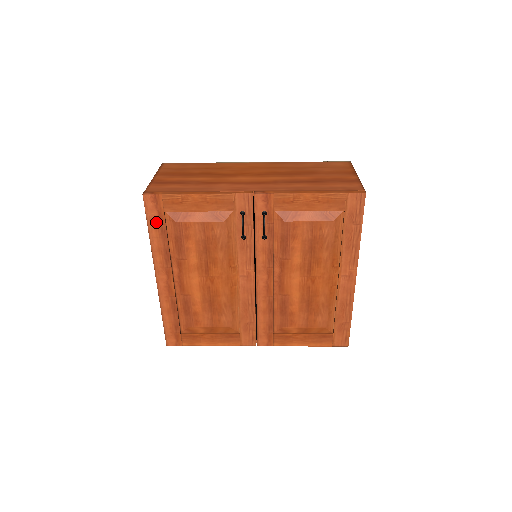
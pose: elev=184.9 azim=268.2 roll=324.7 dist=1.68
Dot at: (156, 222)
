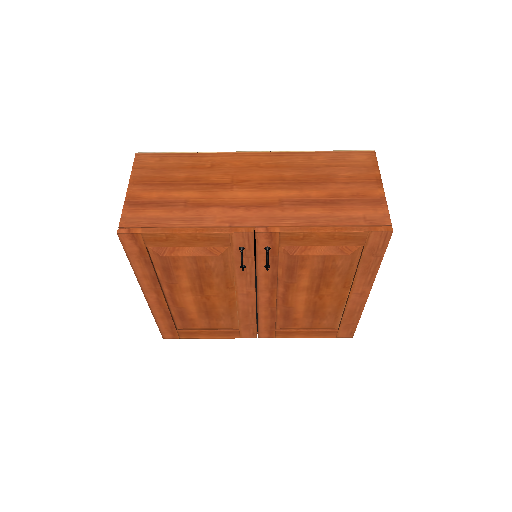
Dot at: (138, 255)
